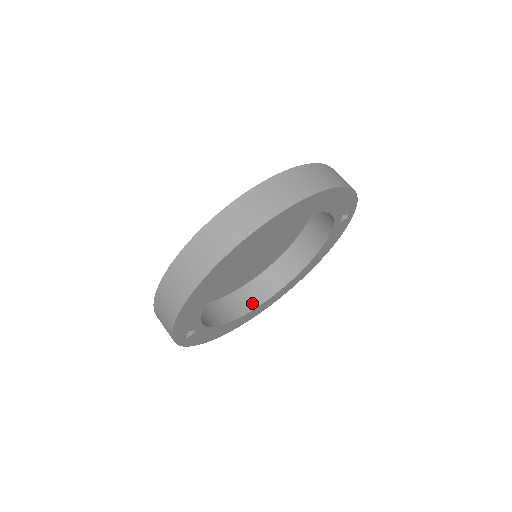
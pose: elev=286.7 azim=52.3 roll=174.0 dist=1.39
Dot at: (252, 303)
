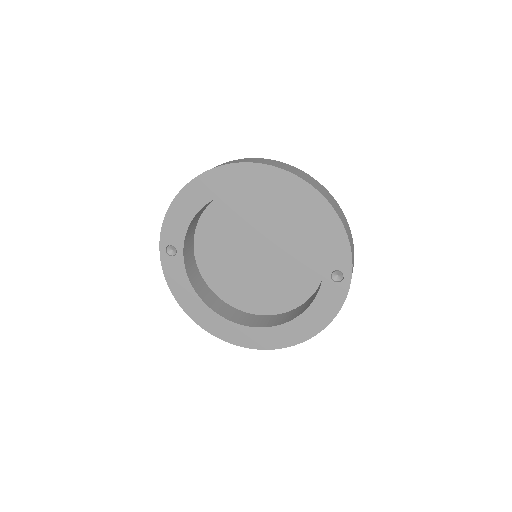
Dot at: (230, 317)
